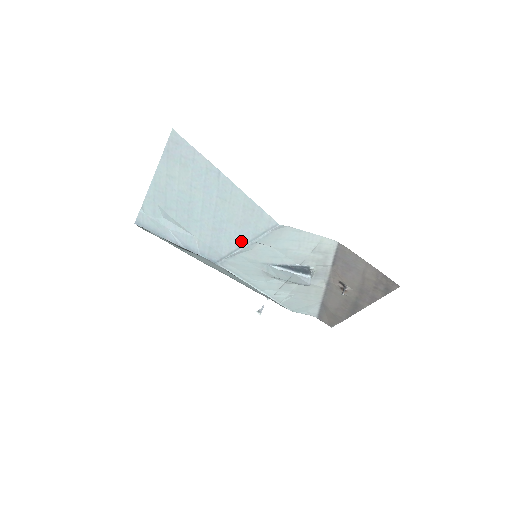
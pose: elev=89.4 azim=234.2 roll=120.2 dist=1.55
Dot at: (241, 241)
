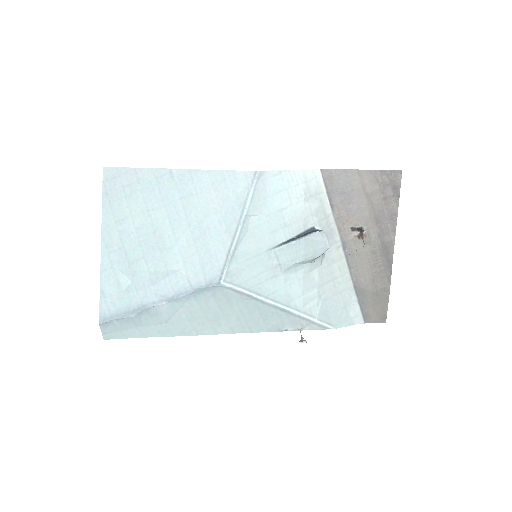
Dot at: (231, 227)
